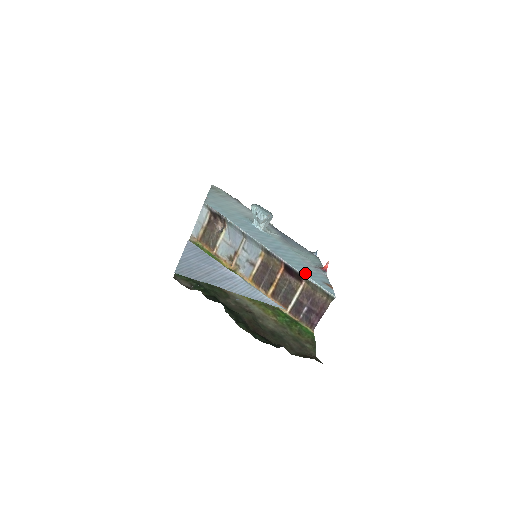
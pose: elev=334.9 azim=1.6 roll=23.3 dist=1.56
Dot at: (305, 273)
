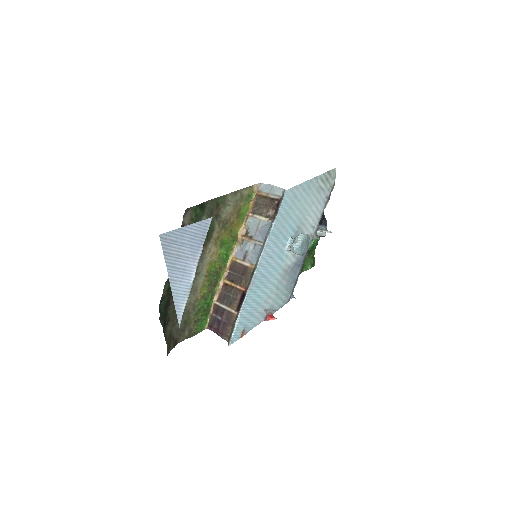
Dot at: (244, 312)
